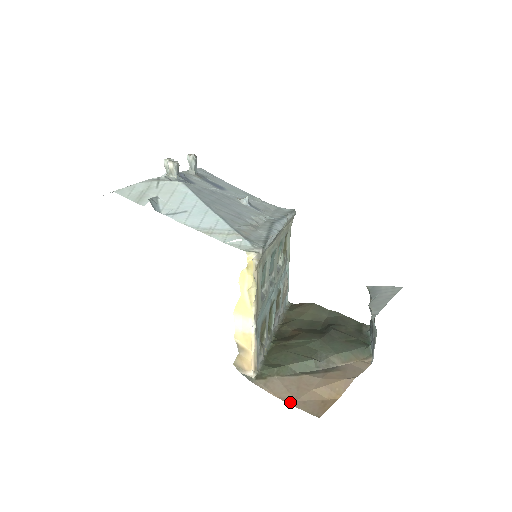
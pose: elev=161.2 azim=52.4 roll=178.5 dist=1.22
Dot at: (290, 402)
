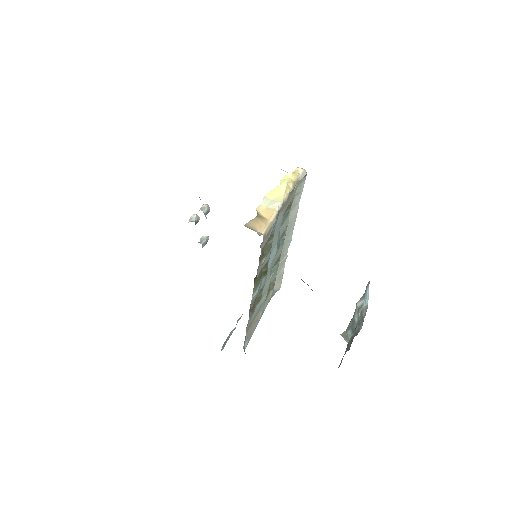
Dot at: occluded
